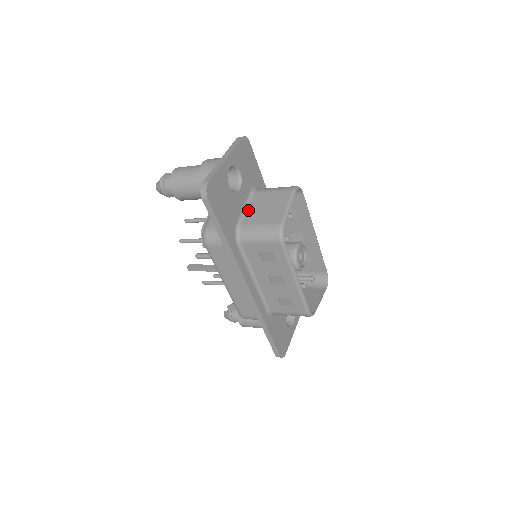
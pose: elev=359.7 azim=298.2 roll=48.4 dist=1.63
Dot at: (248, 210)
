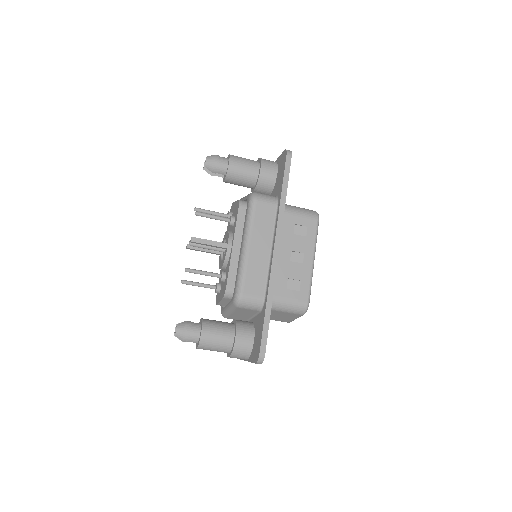
Dot at: occluded
